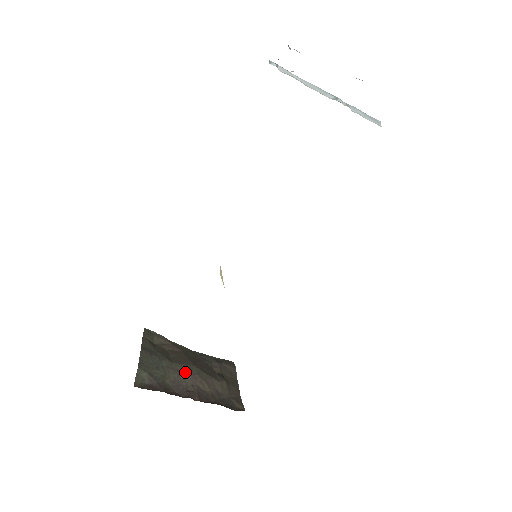
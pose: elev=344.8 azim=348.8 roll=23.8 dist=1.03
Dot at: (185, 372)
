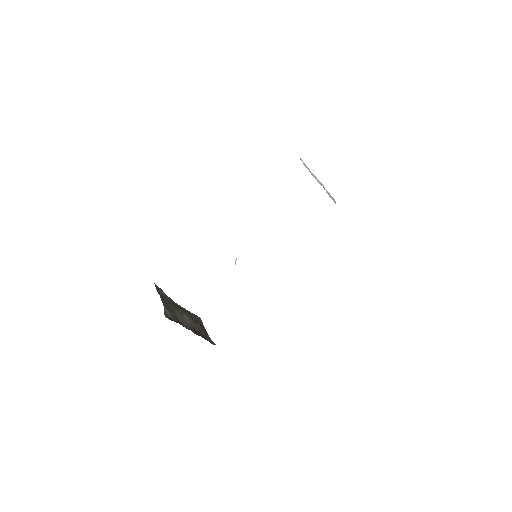
Dot at: (185, 315)
